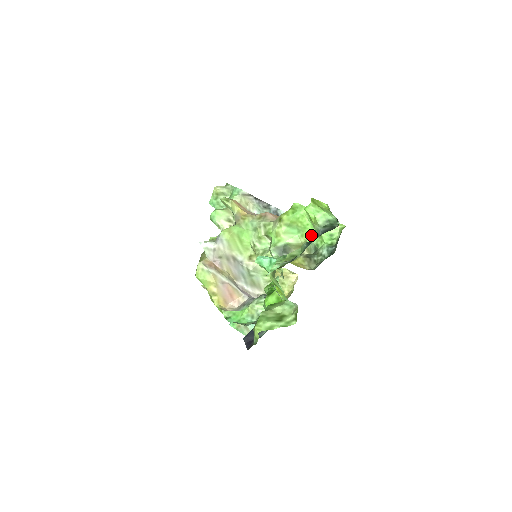
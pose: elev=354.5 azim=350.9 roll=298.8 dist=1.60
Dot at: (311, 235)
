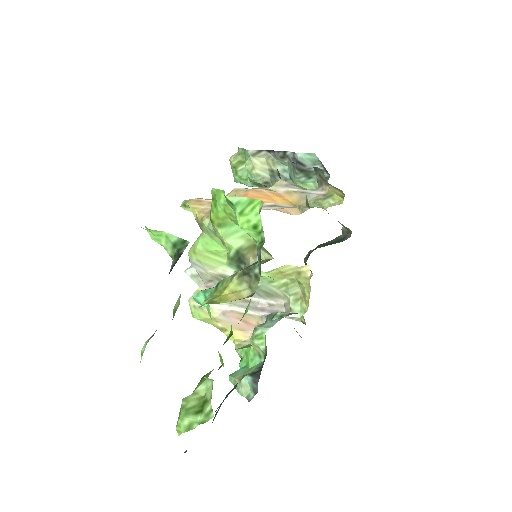
Dot at: occluded
